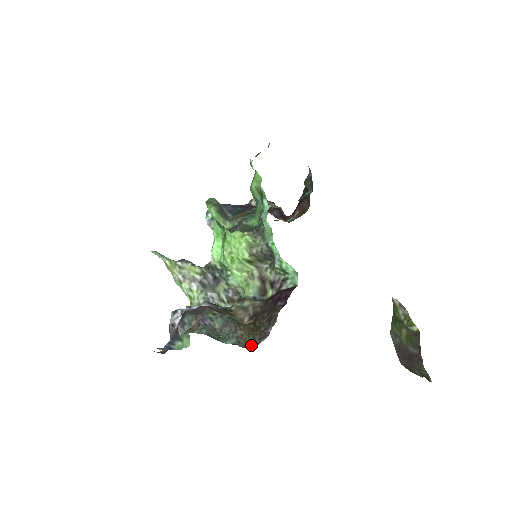
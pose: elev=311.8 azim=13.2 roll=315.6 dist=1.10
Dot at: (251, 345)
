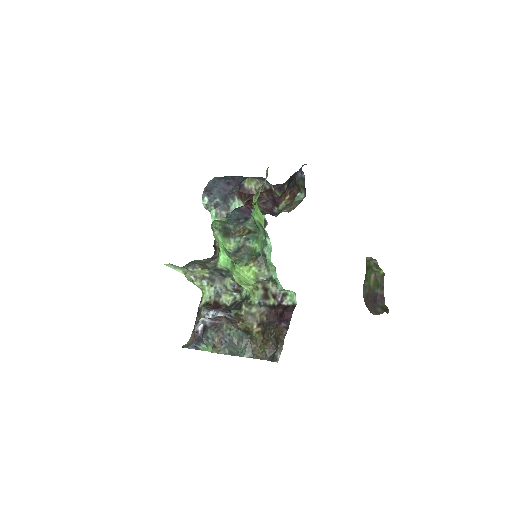
Dot at: (263, 357)
